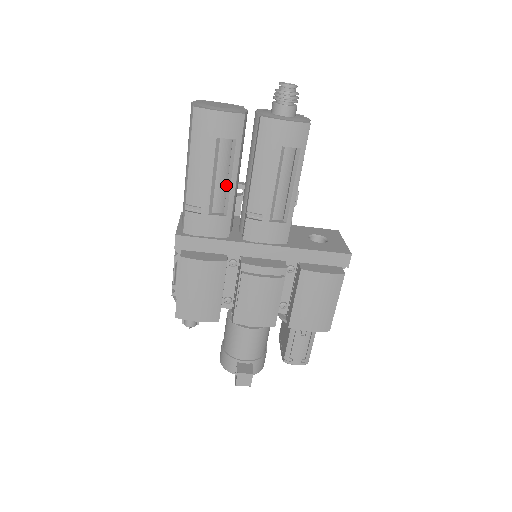
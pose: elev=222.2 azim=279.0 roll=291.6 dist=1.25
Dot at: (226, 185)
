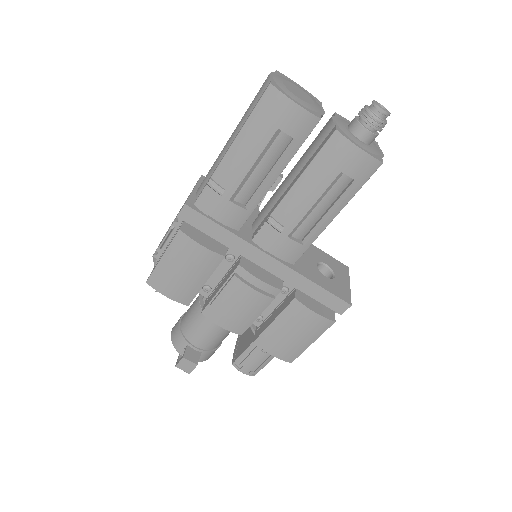
Dot at: (262, 179)
